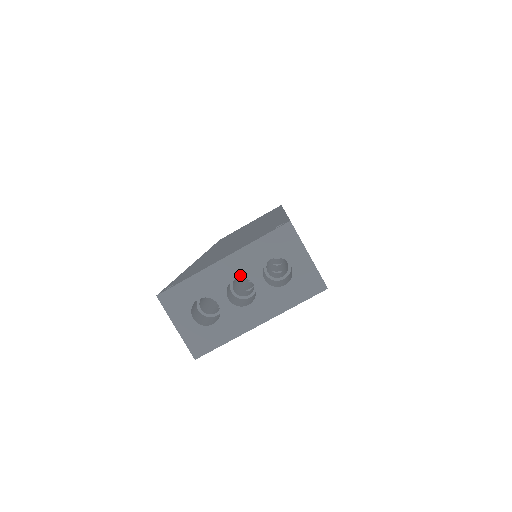
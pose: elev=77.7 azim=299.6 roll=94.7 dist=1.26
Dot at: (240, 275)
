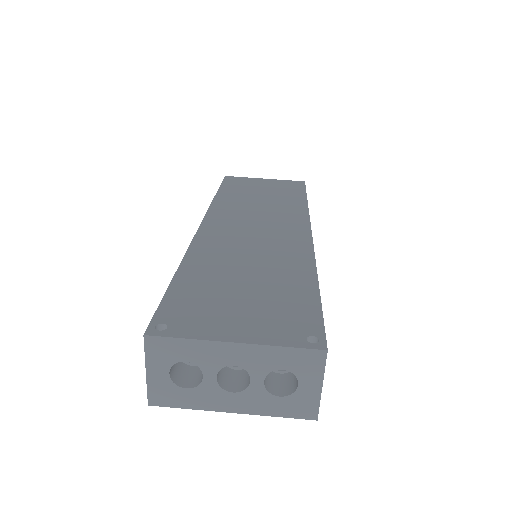
Dot at: (243, 365)
